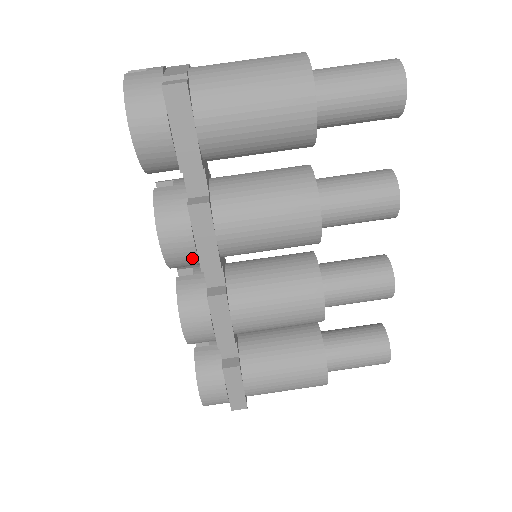
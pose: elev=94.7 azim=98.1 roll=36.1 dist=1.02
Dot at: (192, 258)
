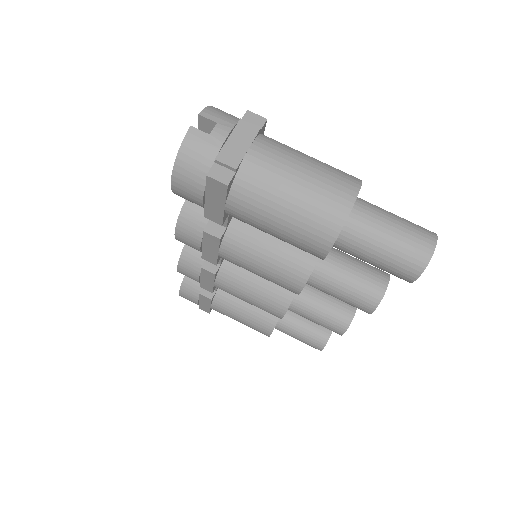
Dot at: occluded
